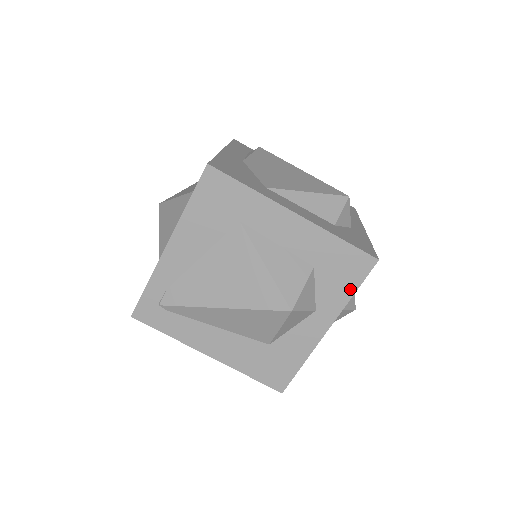
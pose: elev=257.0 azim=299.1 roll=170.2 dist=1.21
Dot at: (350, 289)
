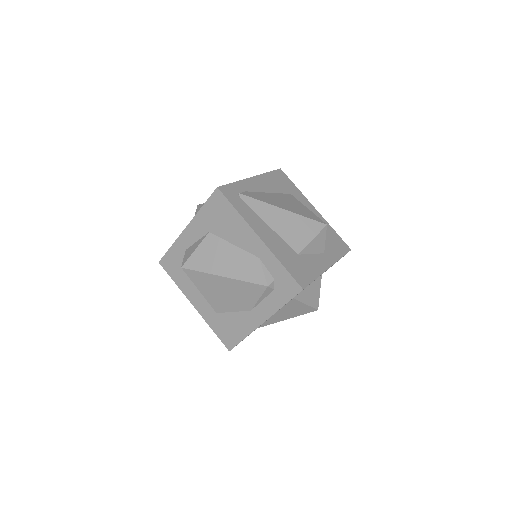
Dot at: (340, 254)
